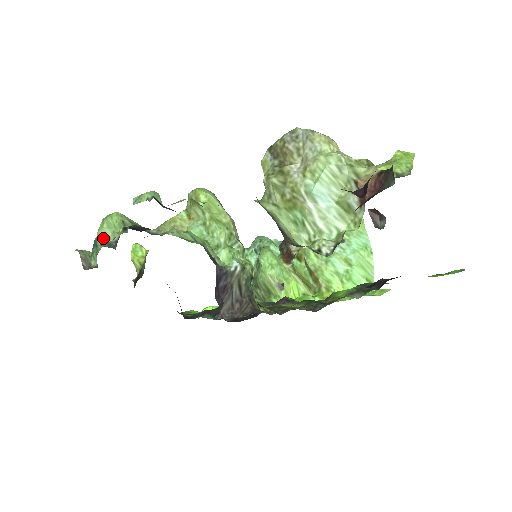
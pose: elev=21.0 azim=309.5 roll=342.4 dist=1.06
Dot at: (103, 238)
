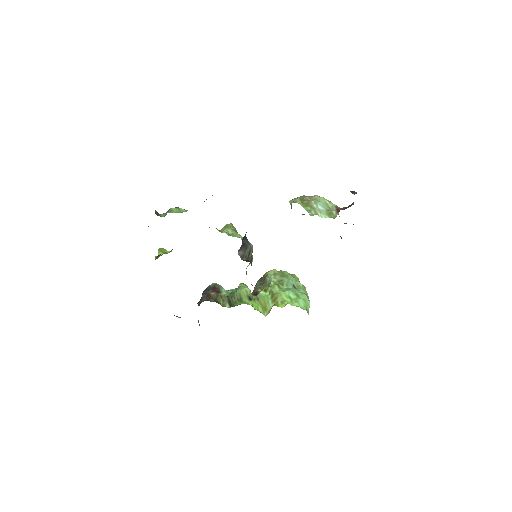
Dot at: (174, 211)
